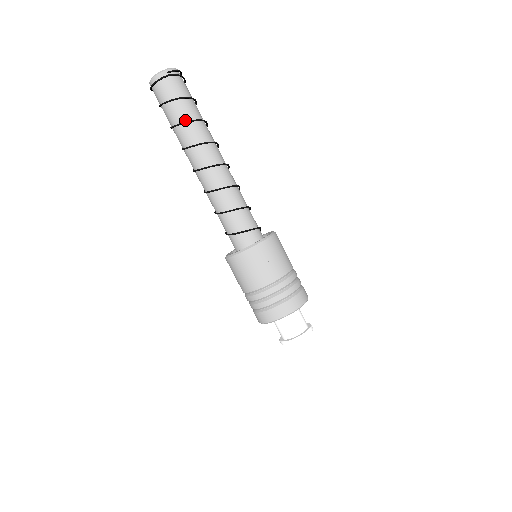
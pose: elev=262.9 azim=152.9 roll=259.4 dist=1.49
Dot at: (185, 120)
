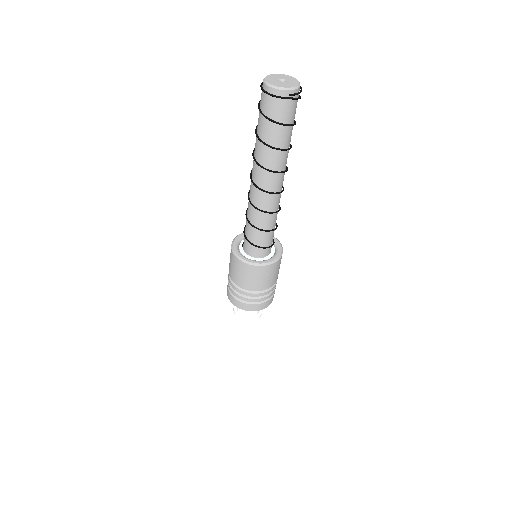
Dot at: (275, 145)
